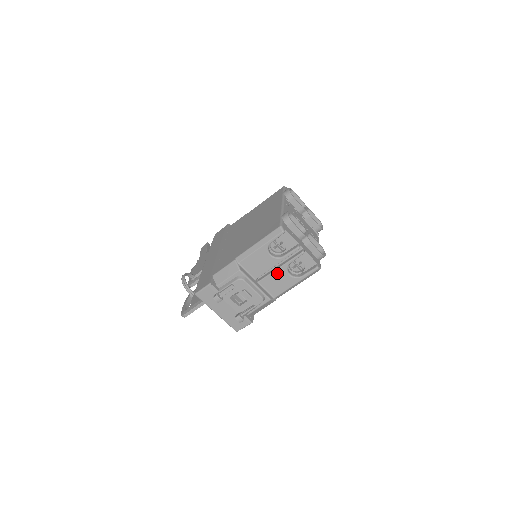
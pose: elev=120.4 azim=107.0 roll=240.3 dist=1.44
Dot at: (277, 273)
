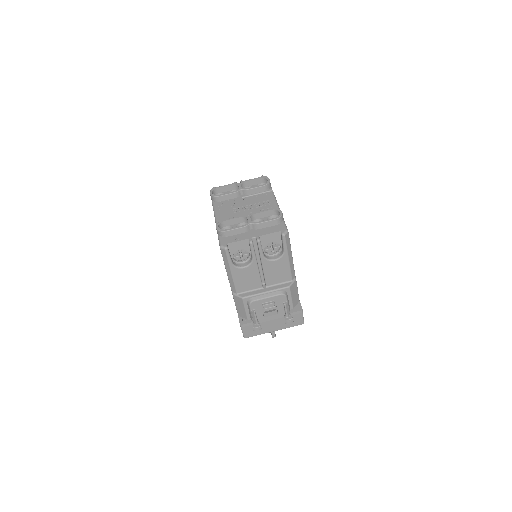
Dot at: (267, 269)
